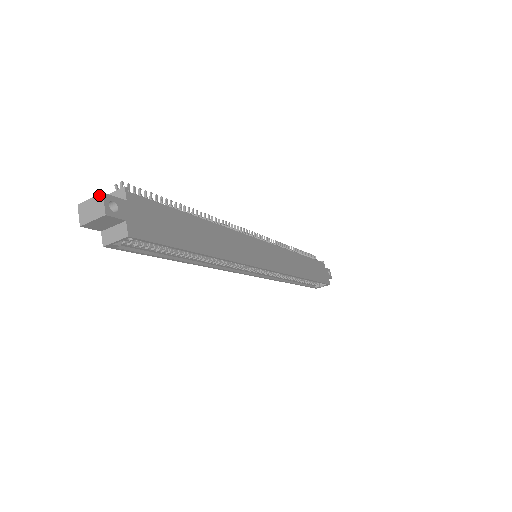
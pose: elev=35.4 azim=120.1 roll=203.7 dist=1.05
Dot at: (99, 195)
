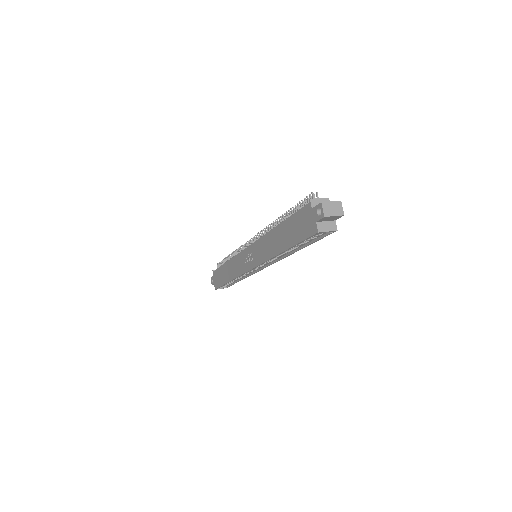
Dot at: (339, 201)
